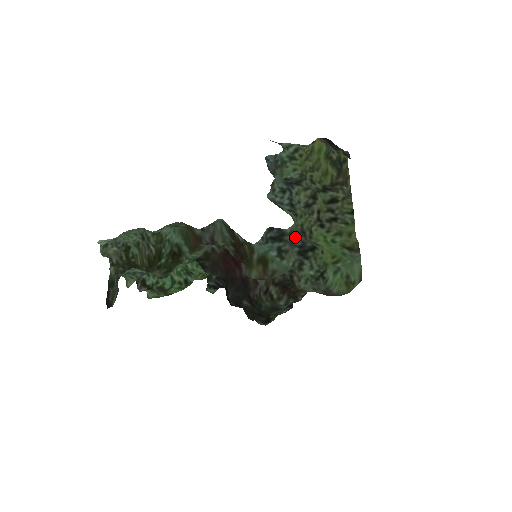
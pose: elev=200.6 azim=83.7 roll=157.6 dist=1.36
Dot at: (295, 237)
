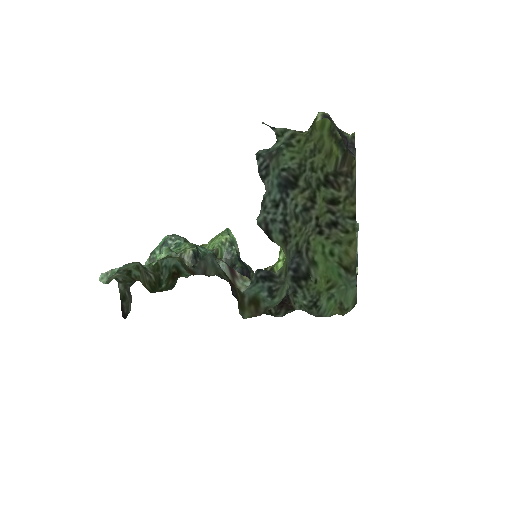
Dot at: (286, 274)
